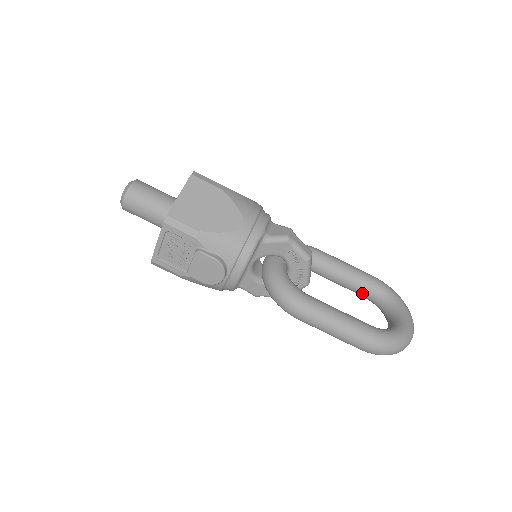
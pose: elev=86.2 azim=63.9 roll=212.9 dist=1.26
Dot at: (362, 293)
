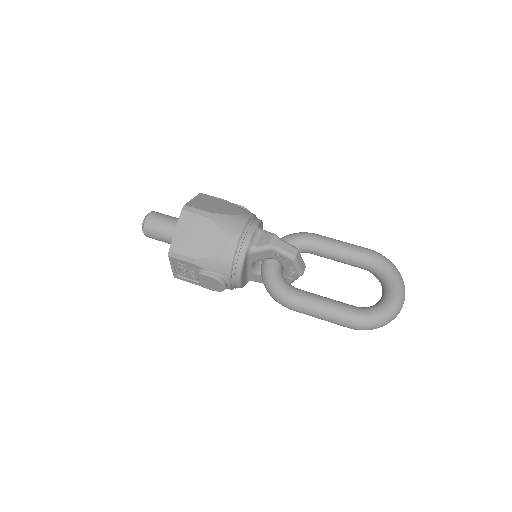
Dot at: (360, 267)
